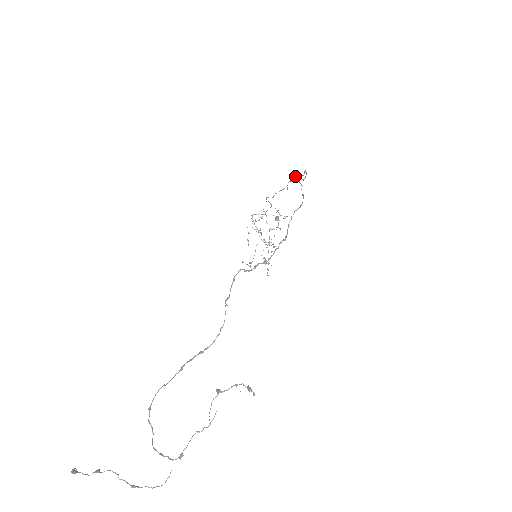
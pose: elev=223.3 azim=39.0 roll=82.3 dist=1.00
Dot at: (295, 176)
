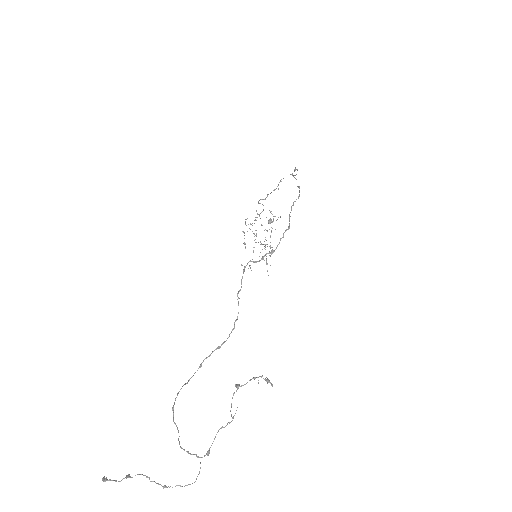
Dot at: occluded
